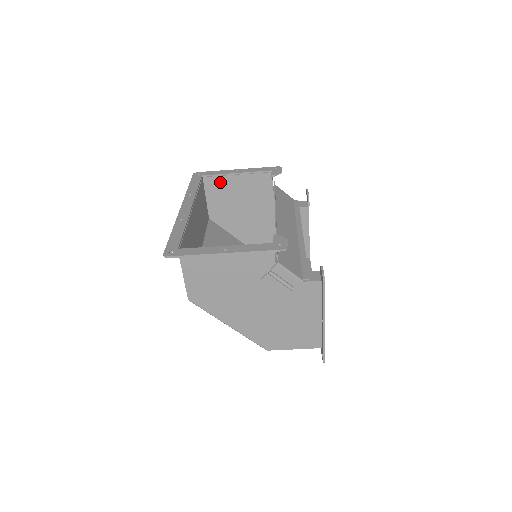
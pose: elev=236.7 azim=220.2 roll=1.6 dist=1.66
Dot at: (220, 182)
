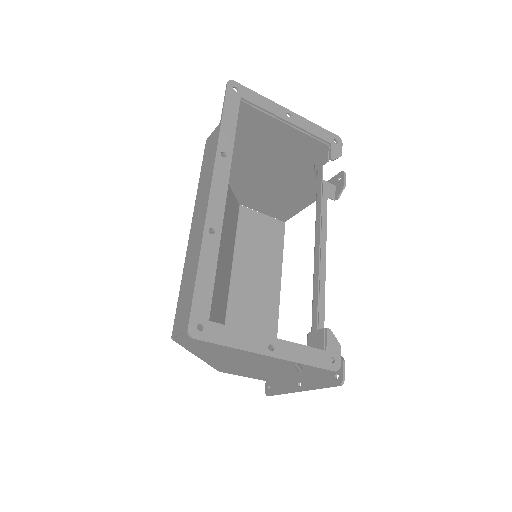
Dot at: (258, 118)
